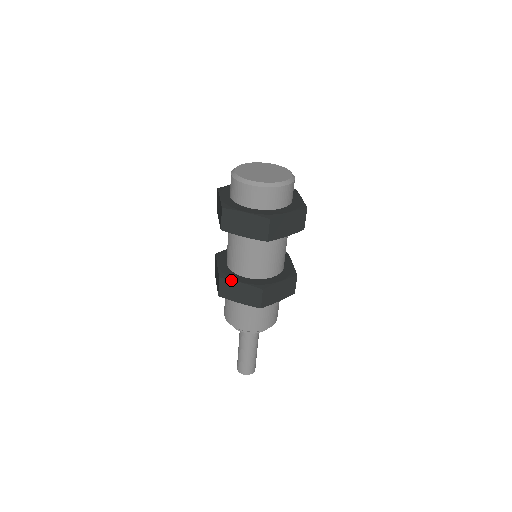
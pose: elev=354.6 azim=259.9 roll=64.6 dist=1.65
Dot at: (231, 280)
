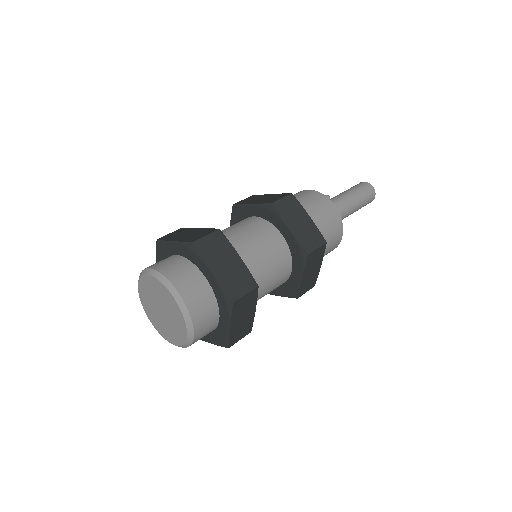
Dot at: occluded
